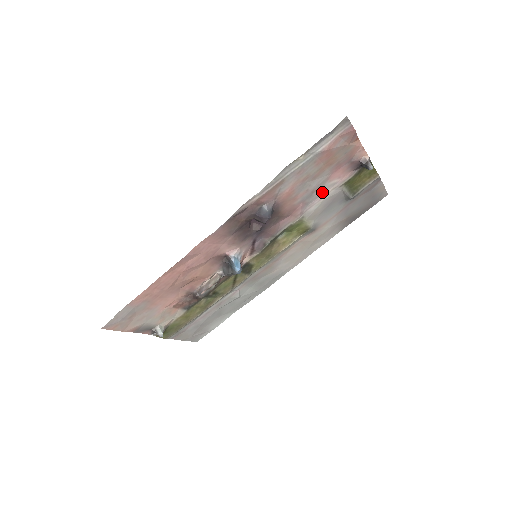
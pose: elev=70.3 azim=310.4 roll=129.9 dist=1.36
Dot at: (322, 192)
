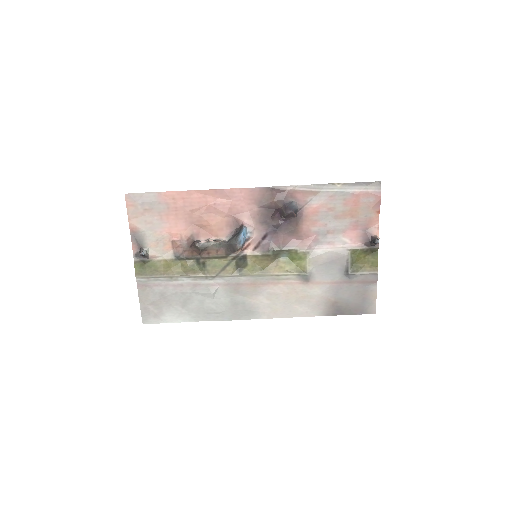
Dot at: (333, 242)
